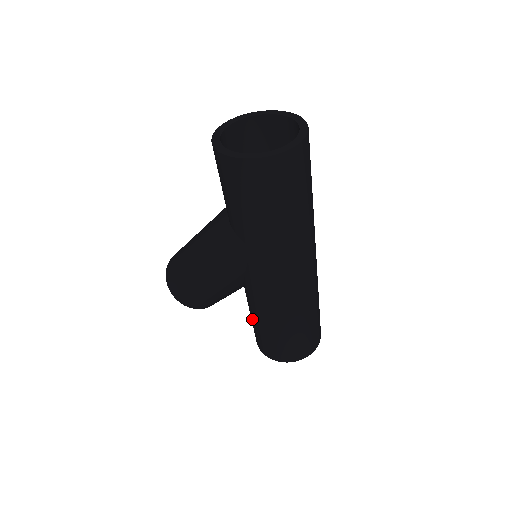
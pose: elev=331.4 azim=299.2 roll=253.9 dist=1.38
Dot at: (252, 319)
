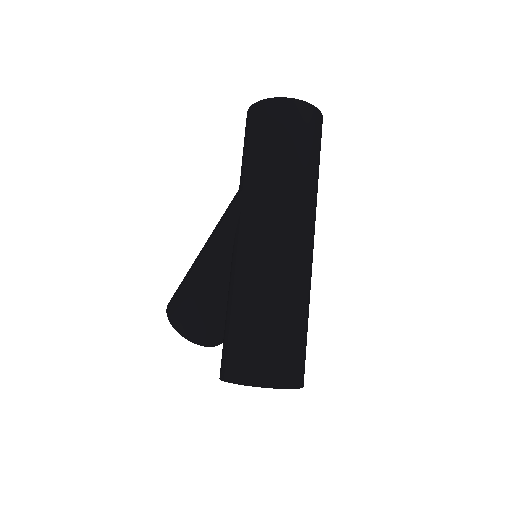
Dot at: (225, 320)
